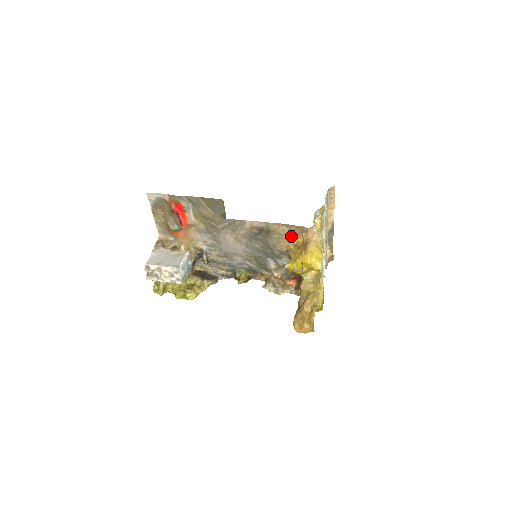
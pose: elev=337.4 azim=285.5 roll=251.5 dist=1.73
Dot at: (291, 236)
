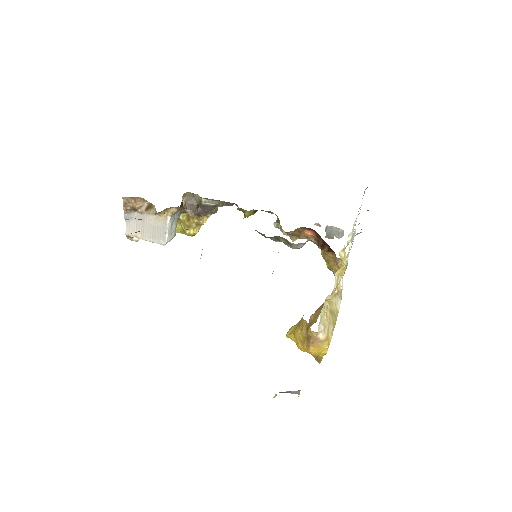
Dot at: occluded
